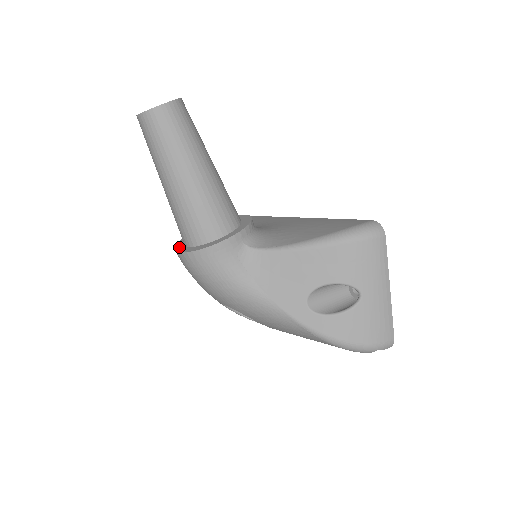
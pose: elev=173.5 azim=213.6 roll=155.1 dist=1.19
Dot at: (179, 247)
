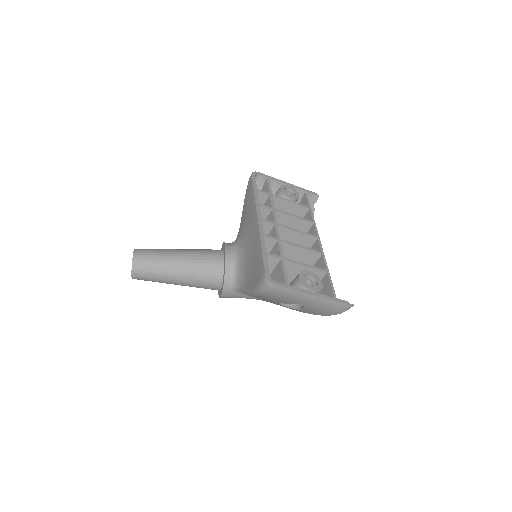
Dot at: occluded
